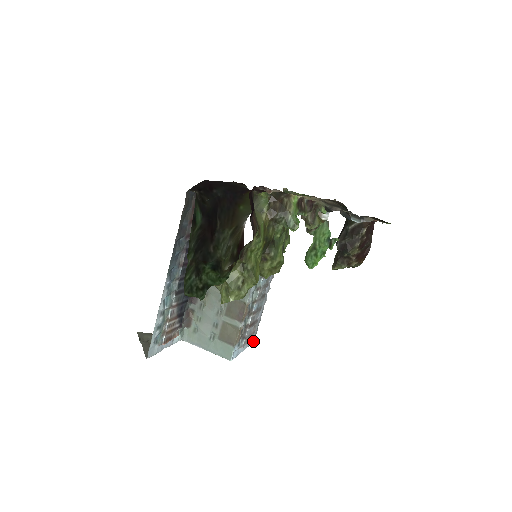
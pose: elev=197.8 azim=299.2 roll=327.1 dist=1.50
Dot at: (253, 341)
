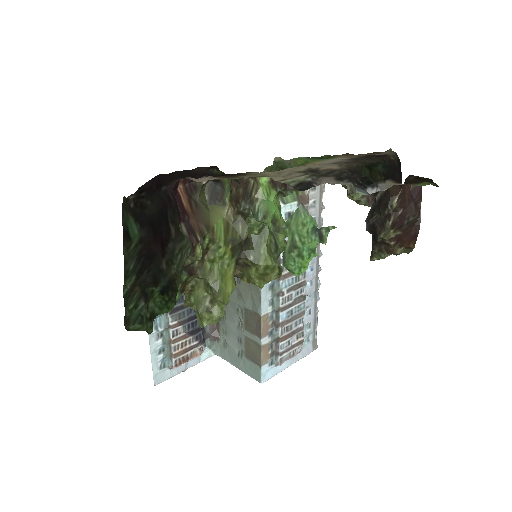
Dot at: (312, 350)
